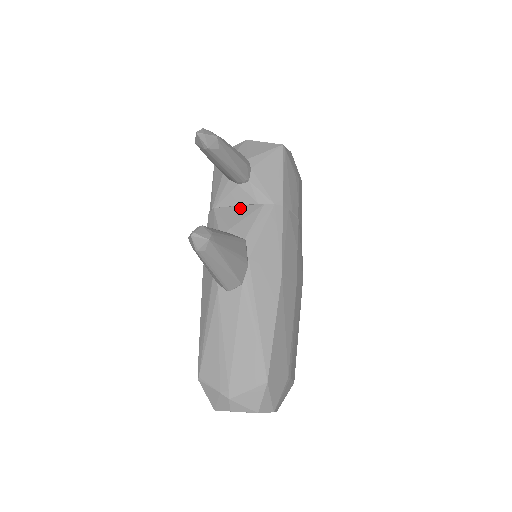
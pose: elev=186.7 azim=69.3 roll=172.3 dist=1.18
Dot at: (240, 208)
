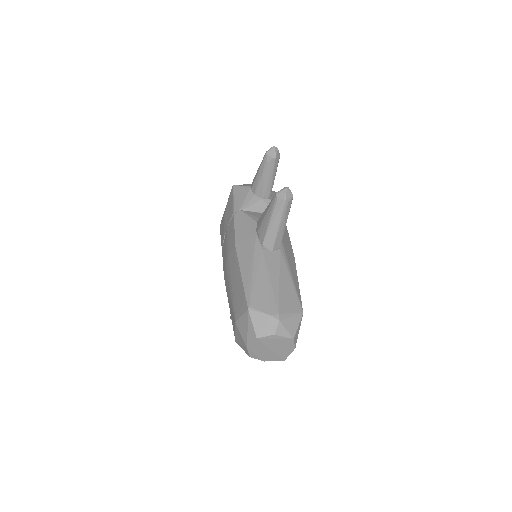
Dot at: occluded
